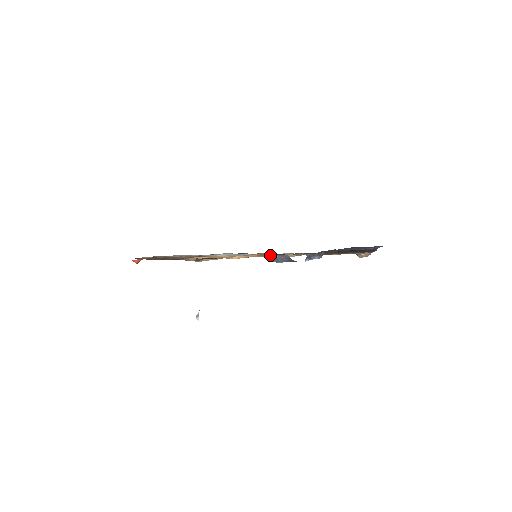
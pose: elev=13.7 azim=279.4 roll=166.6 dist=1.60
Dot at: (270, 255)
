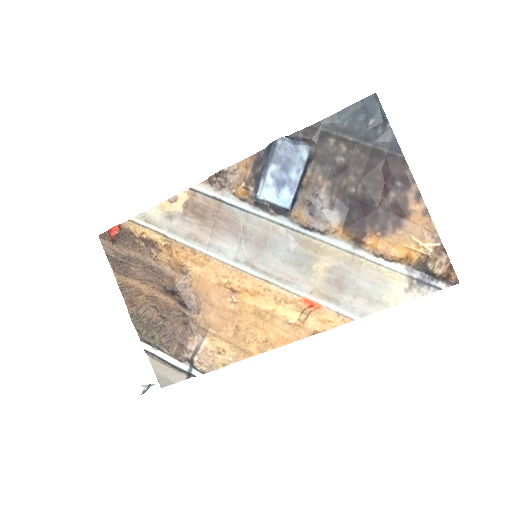
Dot at: (255, 183)
